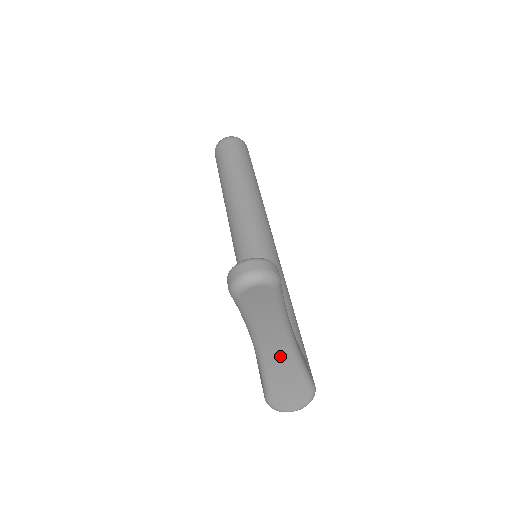
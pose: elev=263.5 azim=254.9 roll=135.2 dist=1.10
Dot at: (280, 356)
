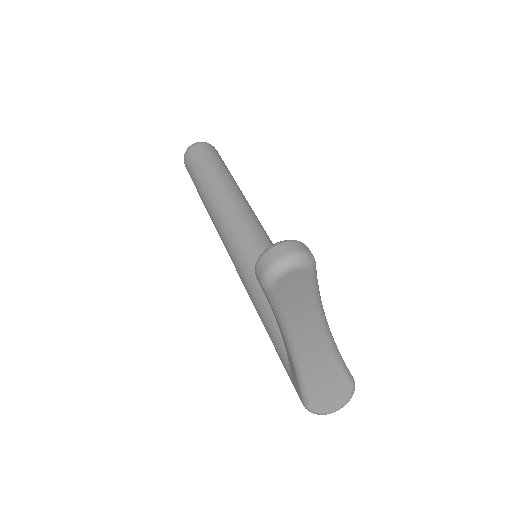
Dot at: (317, 351)
